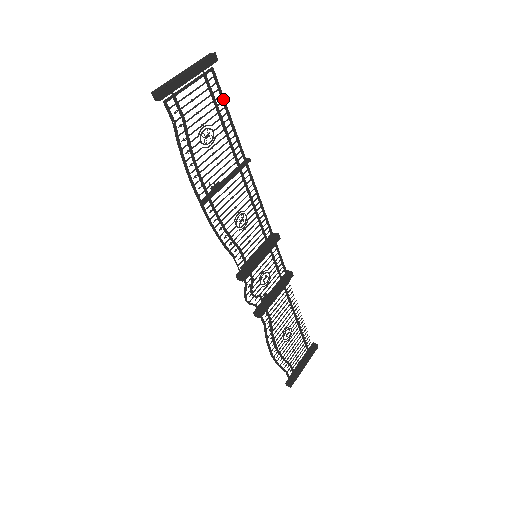
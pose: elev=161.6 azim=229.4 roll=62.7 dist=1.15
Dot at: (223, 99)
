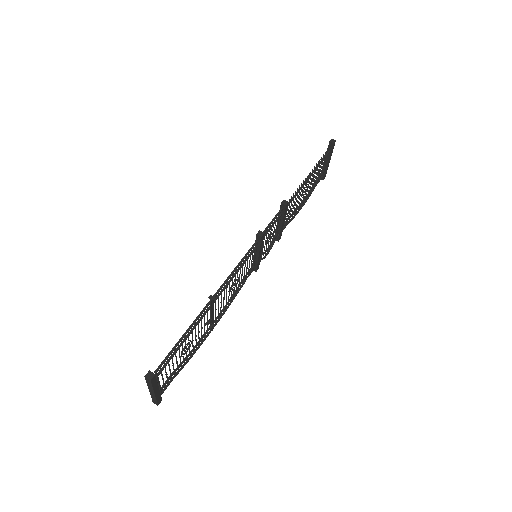
Dot at: (174, 350)
